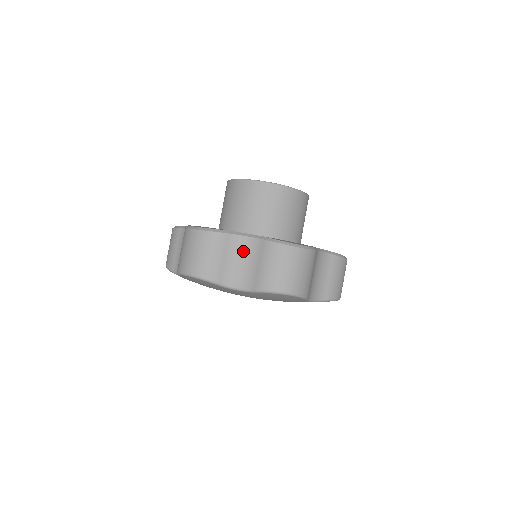
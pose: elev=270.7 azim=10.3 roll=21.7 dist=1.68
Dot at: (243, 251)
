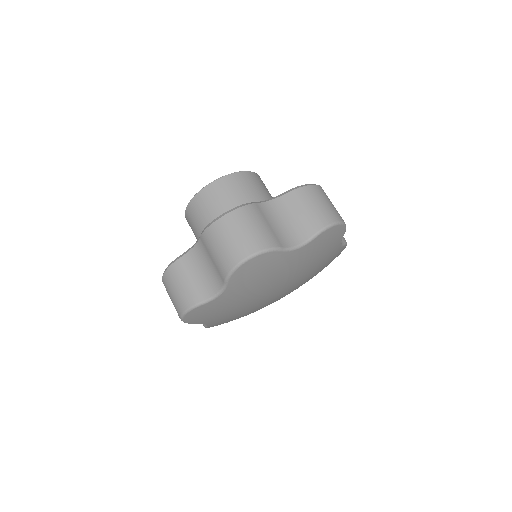
Dot at: (199, 260)
